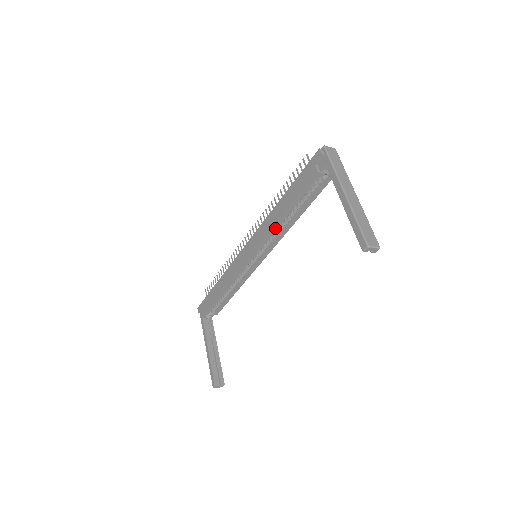
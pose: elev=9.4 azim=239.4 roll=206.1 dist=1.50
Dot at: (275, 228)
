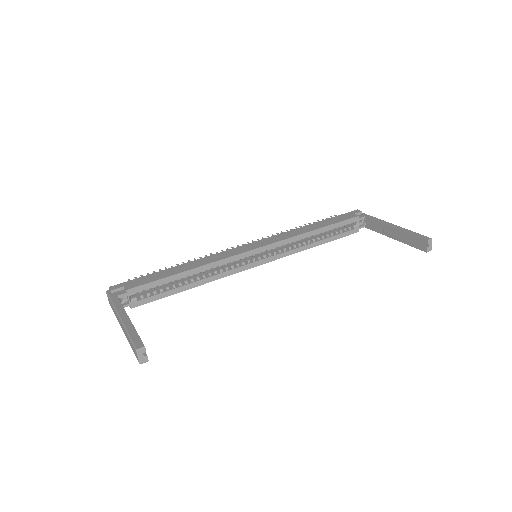
Dot at: (299, 237)
